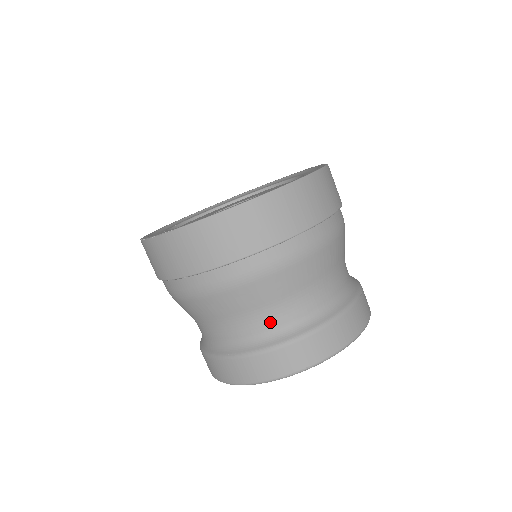
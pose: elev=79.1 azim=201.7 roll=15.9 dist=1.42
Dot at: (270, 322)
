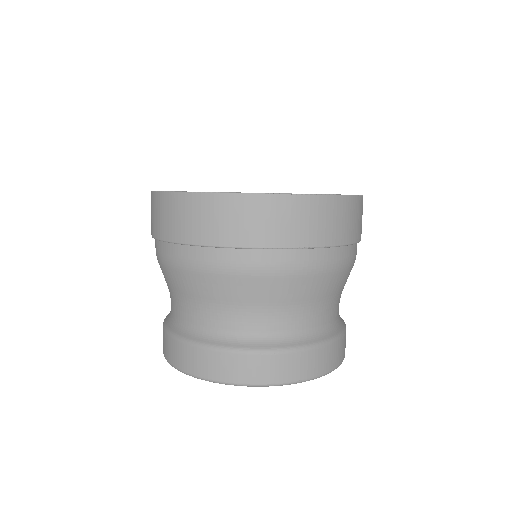
Dot at: (175, 308)
